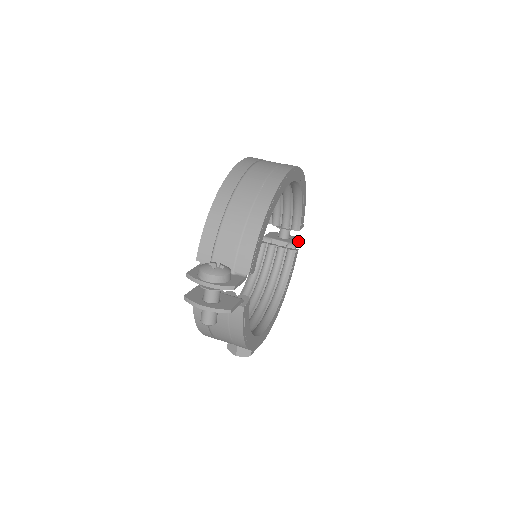
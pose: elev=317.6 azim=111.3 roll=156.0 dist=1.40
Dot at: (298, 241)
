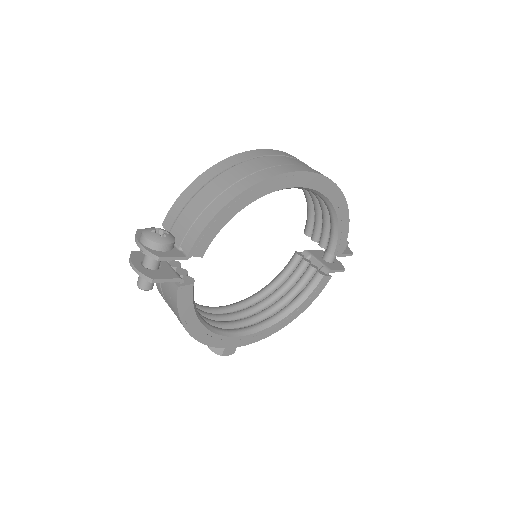
Dot at: (338, 269)
